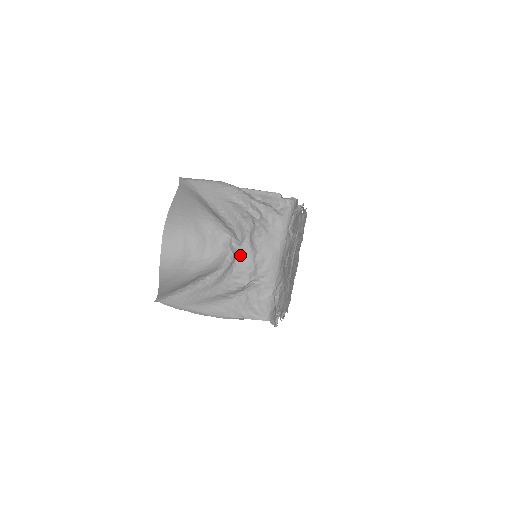
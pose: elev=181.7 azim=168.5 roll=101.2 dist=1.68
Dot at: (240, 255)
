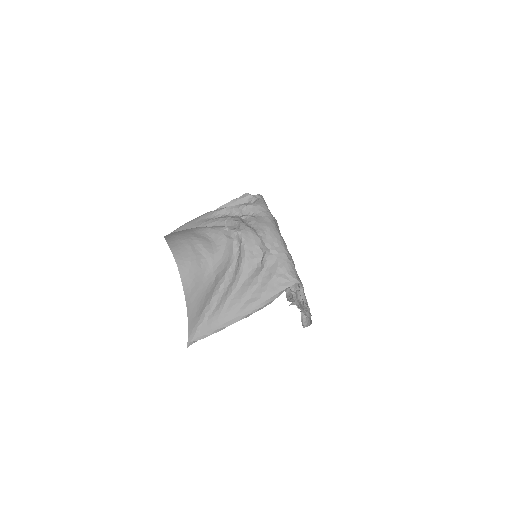
Dot at: (243, 234)
